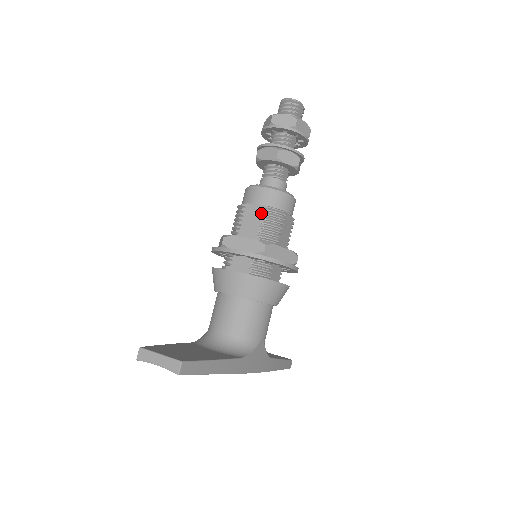
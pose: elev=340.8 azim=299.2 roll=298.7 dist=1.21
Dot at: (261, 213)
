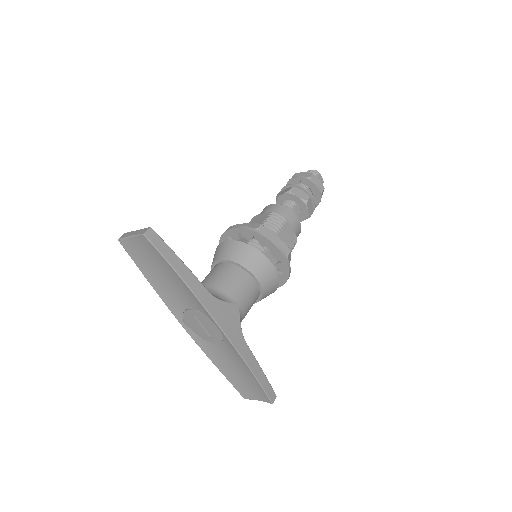
Dot at: (266, 216)
